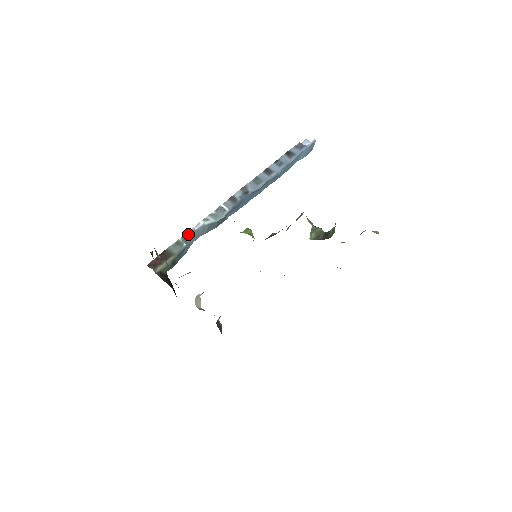
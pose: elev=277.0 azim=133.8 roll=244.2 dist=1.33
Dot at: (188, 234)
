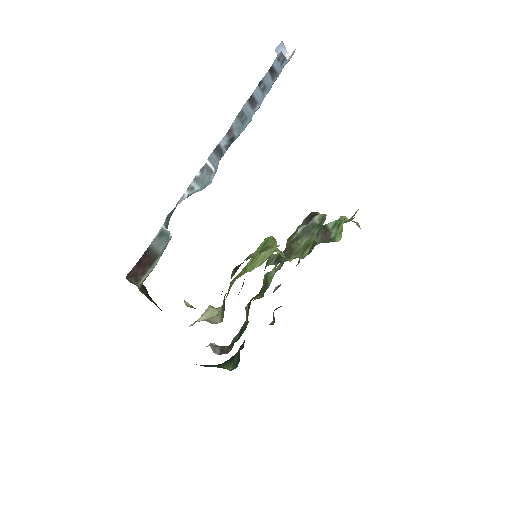
Dot at: (170, 214)
